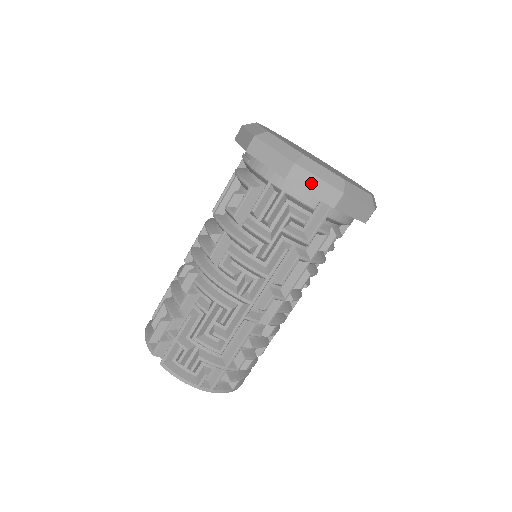
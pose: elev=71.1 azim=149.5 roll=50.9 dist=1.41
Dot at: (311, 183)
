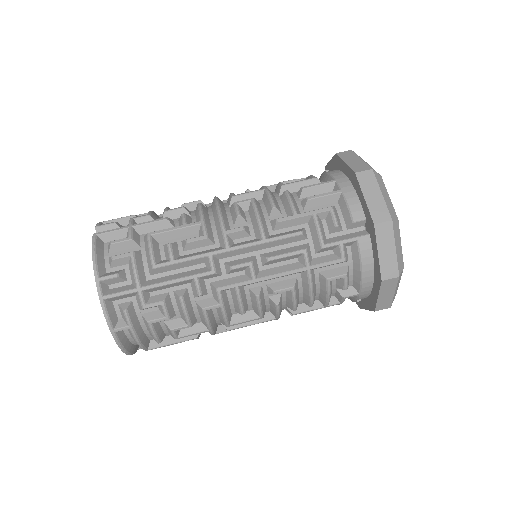
Dot at: (372, 192)
